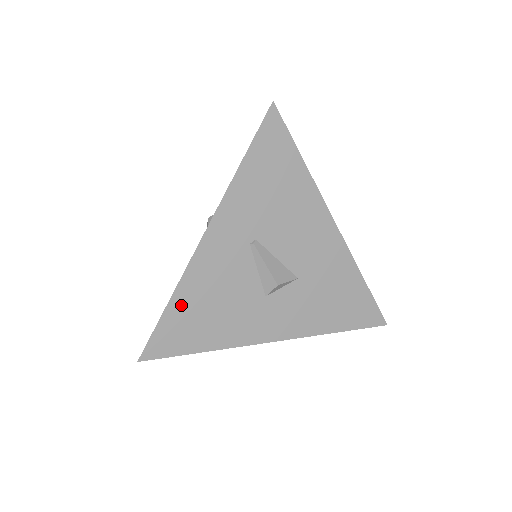
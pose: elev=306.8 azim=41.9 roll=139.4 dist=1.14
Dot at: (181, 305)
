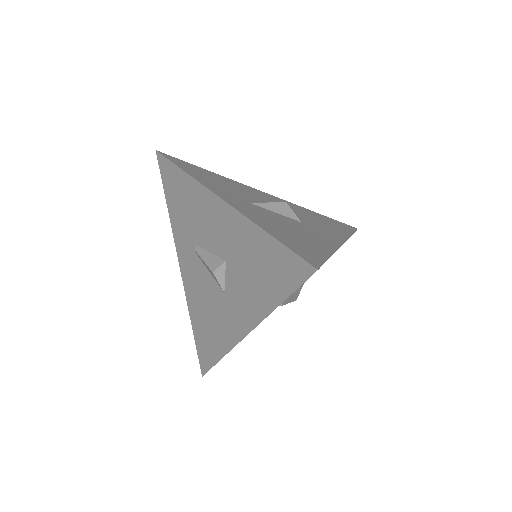
Dot at: occluded
